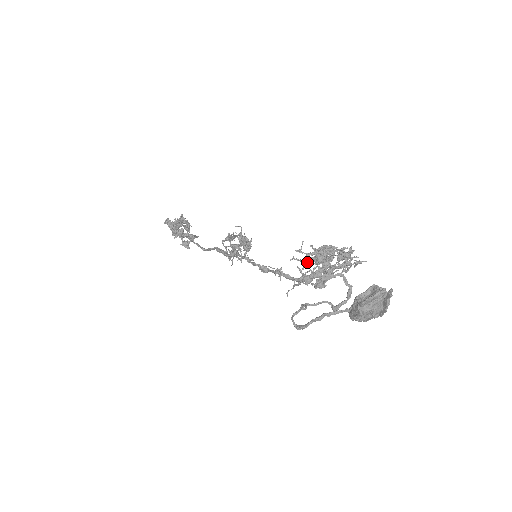
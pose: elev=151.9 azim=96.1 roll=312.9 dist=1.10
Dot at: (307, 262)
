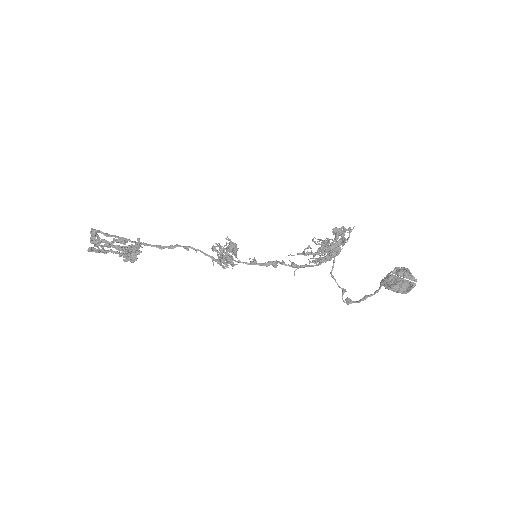
Dot at: occluded
